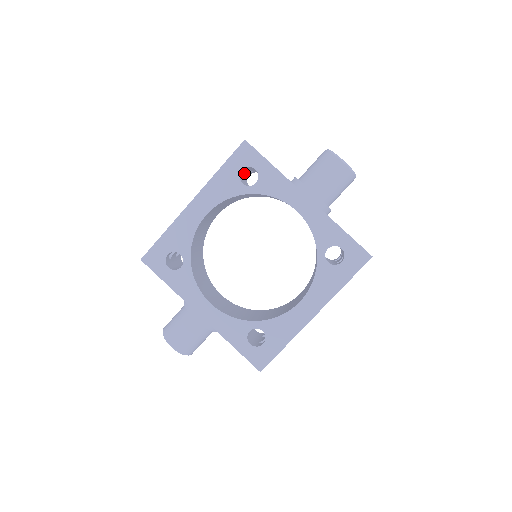
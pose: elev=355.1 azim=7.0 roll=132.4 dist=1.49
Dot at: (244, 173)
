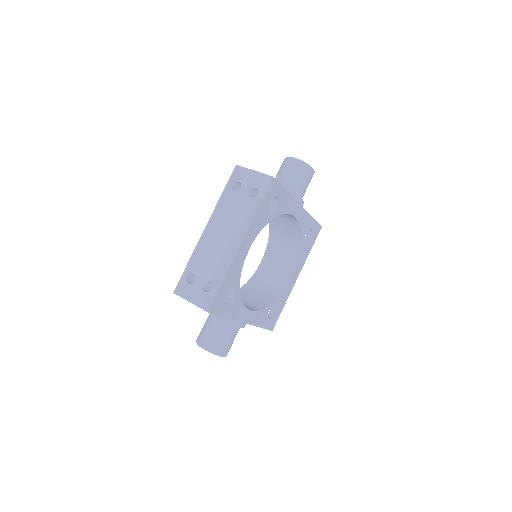
Dot at: occluded
